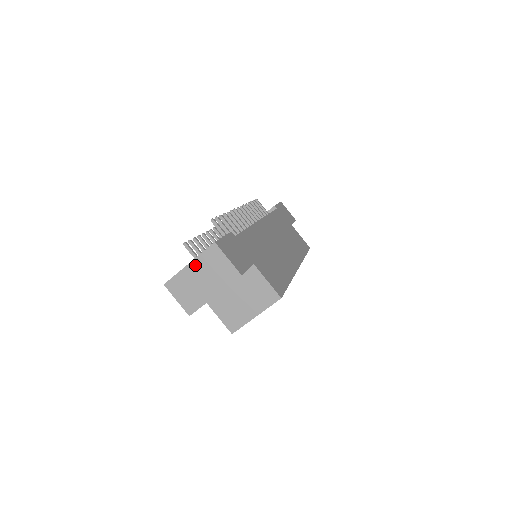
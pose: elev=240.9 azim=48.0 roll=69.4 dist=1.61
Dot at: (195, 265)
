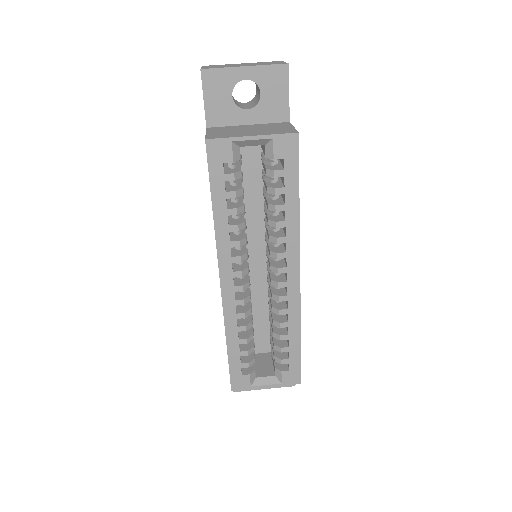
Dot at: (248, 63)
